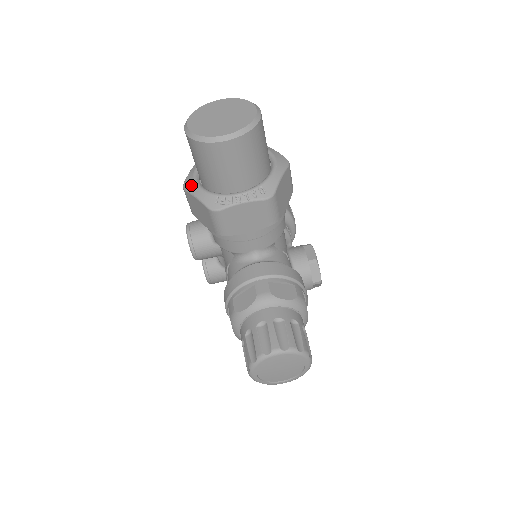
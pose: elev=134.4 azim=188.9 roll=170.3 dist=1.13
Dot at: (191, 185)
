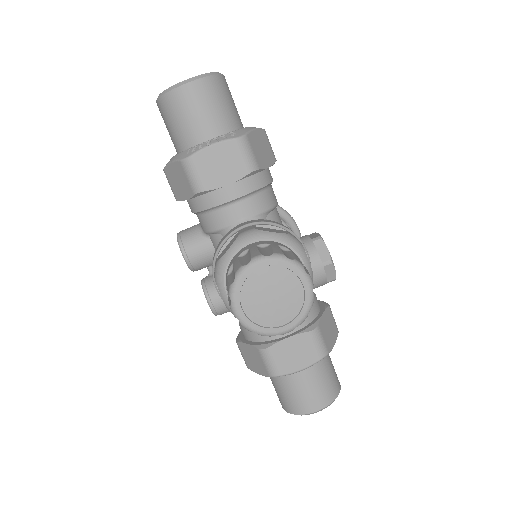
Dot at: occluded
